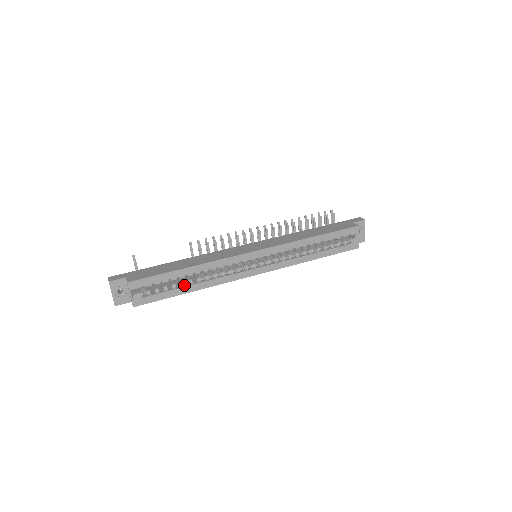
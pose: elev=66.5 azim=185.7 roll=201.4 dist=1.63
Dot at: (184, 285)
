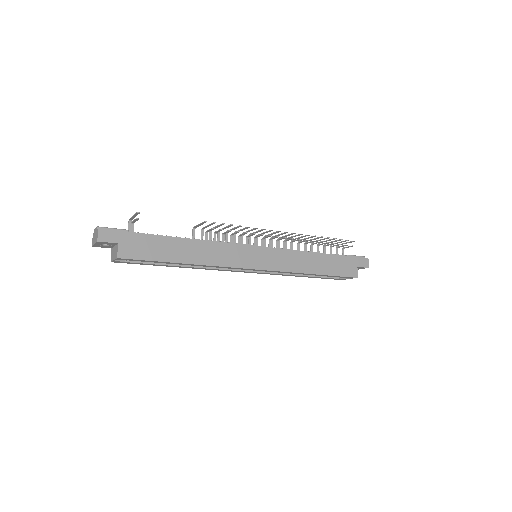
Dot at: occluded
